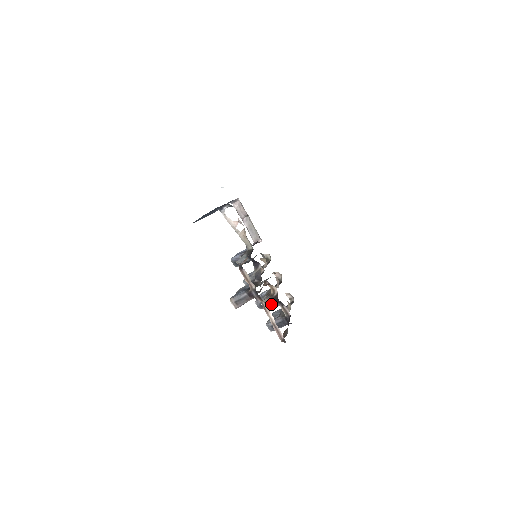
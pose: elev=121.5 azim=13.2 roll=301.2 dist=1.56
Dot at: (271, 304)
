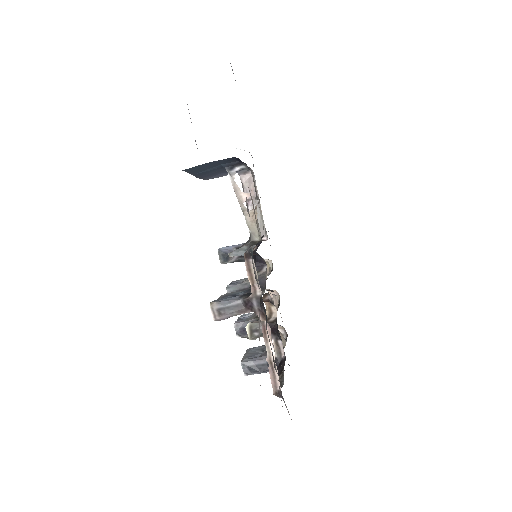
Dot at: (261, 332)
